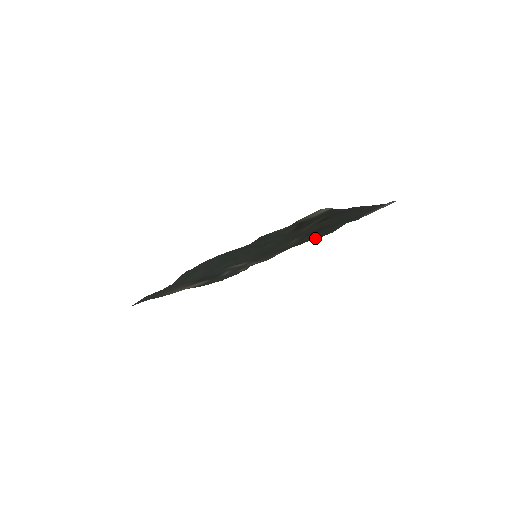
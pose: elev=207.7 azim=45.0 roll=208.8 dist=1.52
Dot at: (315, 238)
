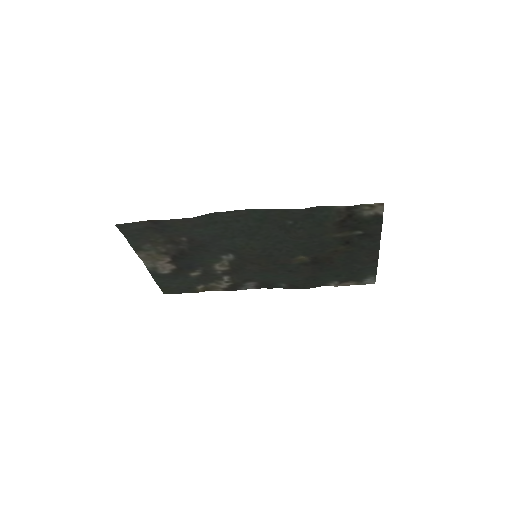
Dot at: (292, 286)
